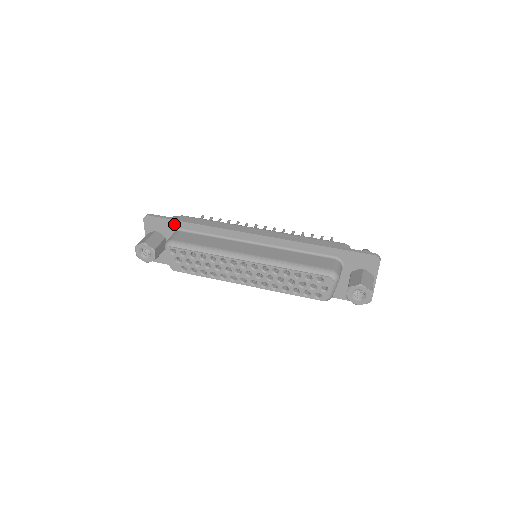
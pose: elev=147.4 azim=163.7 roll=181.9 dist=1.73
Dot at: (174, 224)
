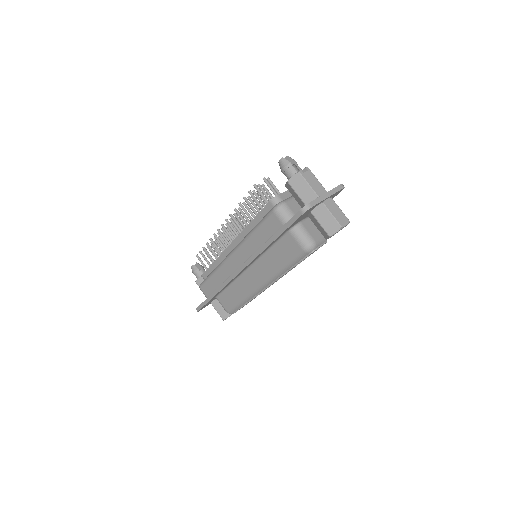
Dot at: occluded
